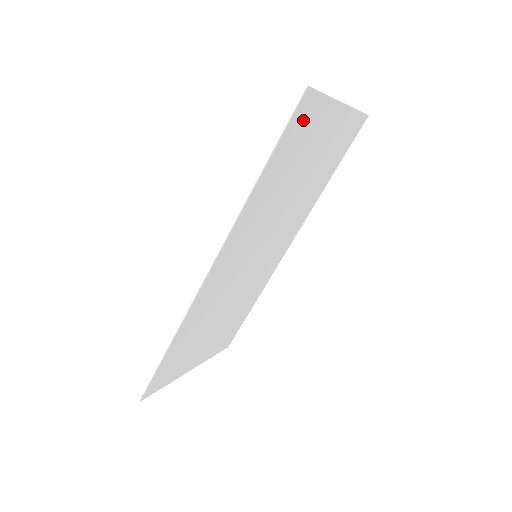
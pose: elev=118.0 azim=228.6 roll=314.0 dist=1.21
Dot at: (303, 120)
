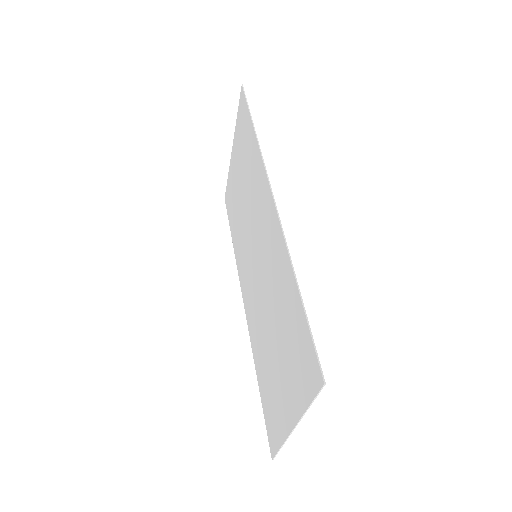
Dot at: (243, 115)
